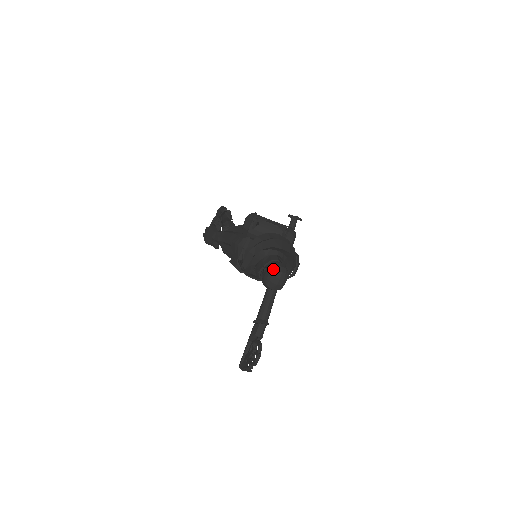
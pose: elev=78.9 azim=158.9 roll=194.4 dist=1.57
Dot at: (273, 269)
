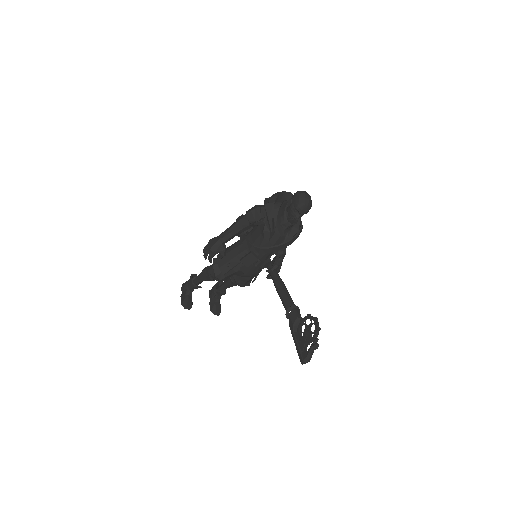
Dot at: (299, 191)
